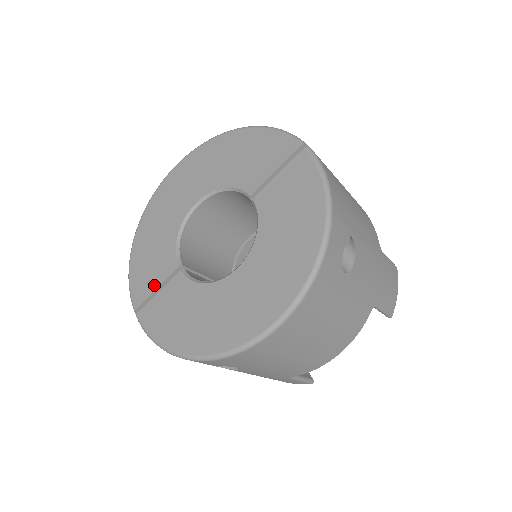
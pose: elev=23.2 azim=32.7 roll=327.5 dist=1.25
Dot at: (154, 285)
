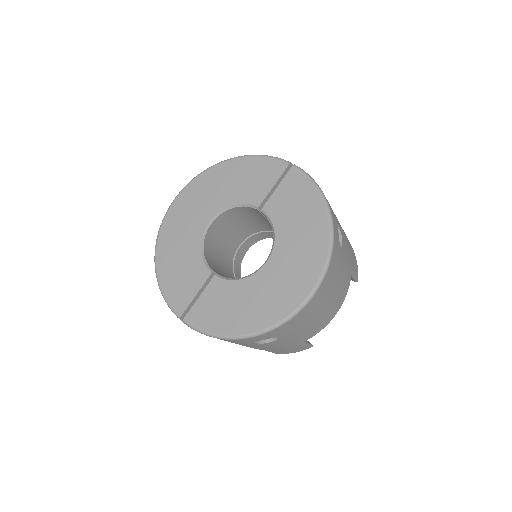
Dot at: (192, 293)
